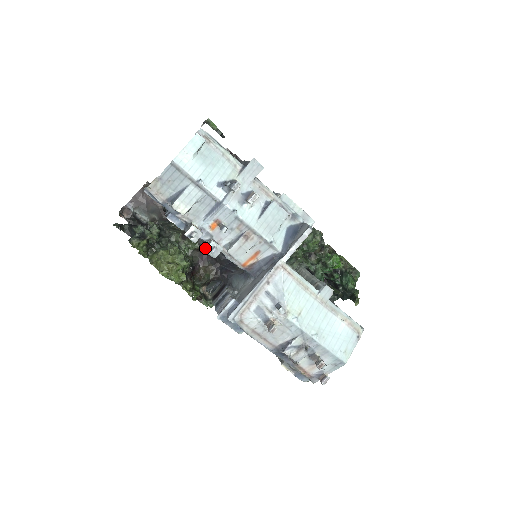
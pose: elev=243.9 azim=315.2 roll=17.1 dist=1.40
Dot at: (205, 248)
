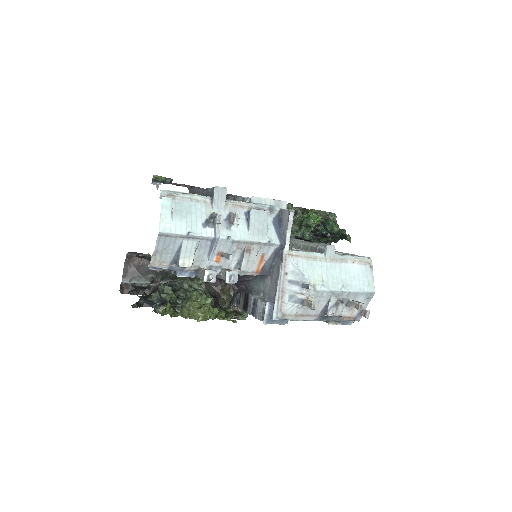
Dot at: (225, 281)
